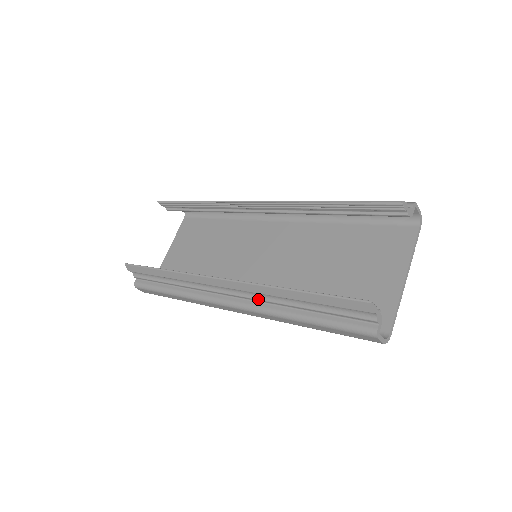
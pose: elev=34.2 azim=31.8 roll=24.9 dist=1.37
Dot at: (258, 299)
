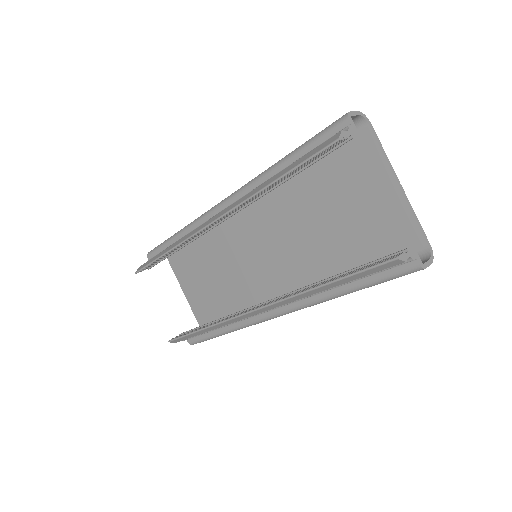
Dot at: (296, 301)
